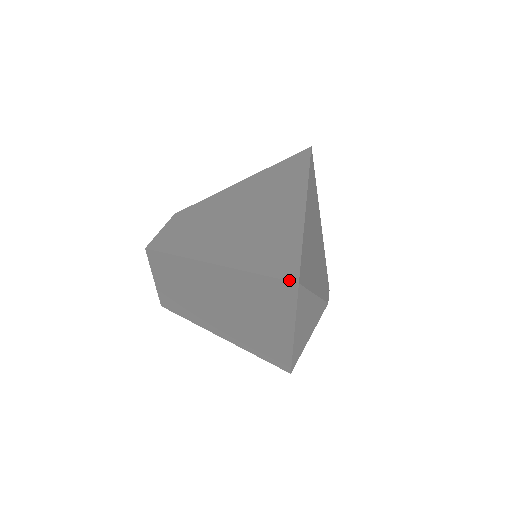
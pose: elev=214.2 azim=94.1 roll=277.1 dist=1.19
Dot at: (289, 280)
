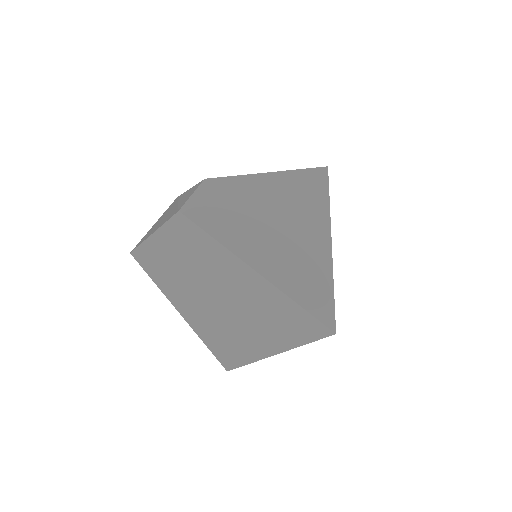
Dot at: (327, 326)
